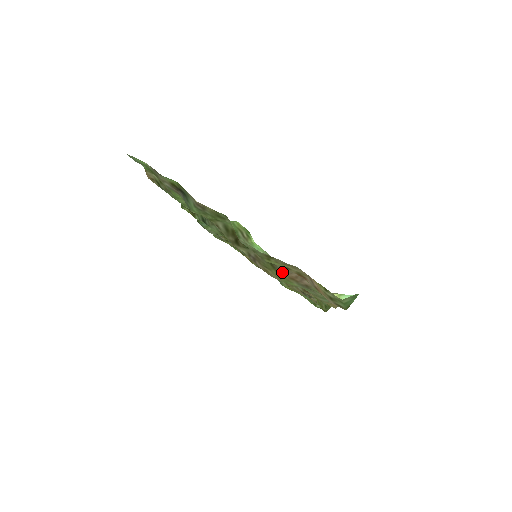
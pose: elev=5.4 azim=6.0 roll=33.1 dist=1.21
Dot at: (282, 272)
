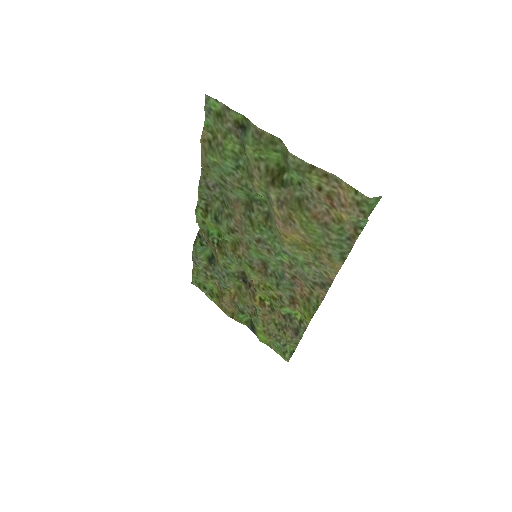
Dot at: (307, 209)
